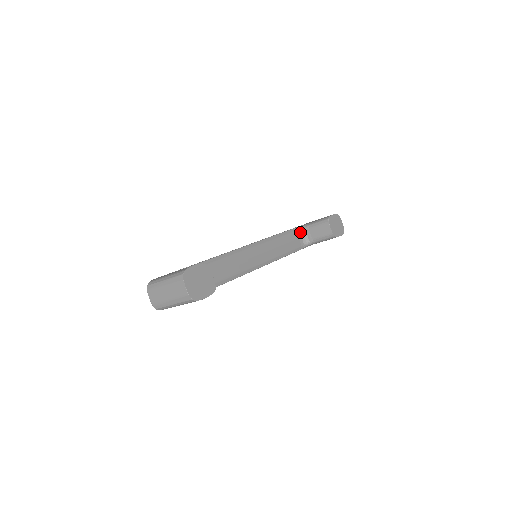
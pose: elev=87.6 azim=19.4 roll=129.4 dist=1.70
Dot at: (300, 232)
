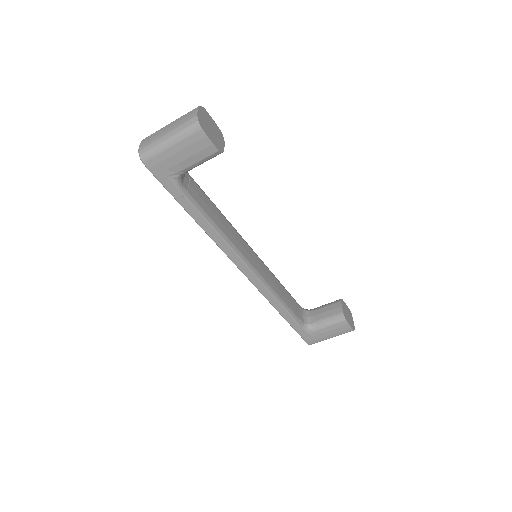
Dot at: (303, 311)
